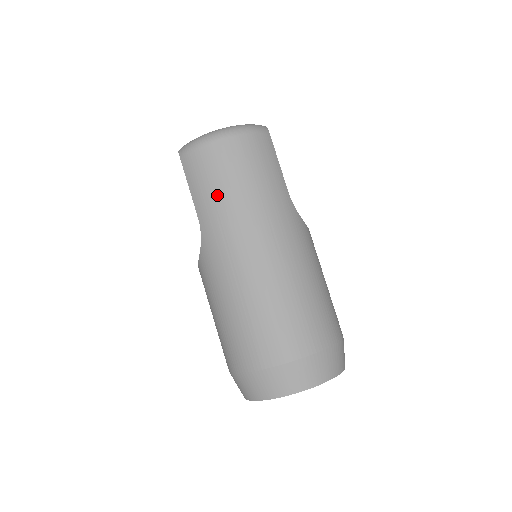
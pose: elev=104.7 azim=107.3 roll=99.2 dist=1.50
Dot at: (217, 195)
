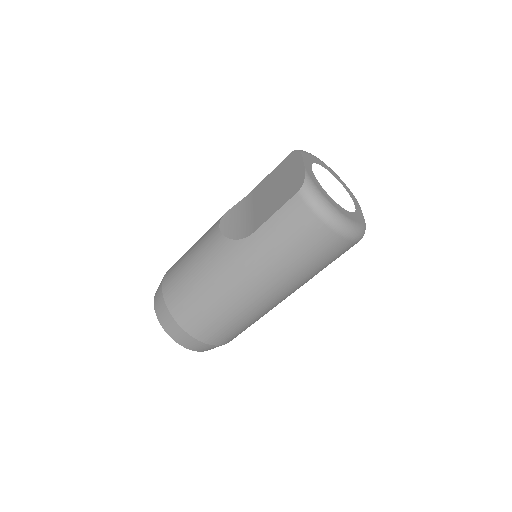
Dot at: (281, 246)
